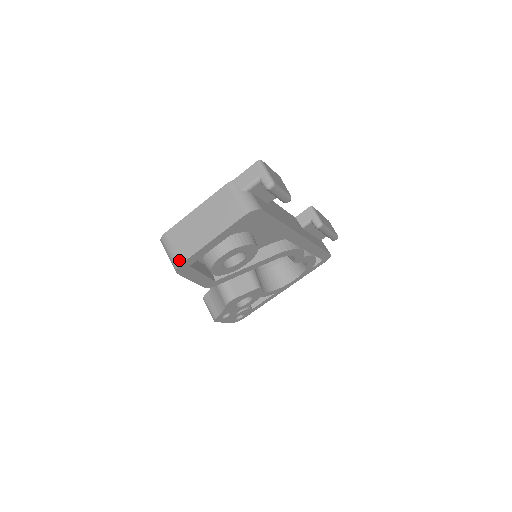
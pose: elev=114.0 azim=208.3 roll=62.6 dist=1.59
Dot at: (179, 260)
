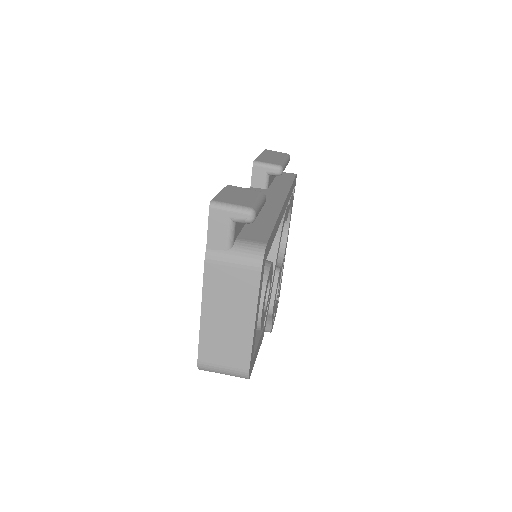
Dot at: (243, 370)
